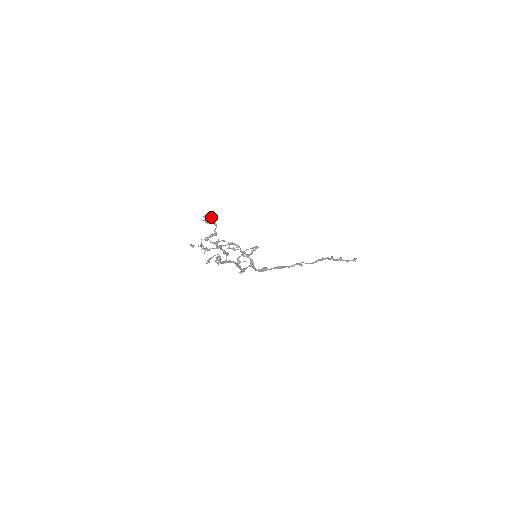
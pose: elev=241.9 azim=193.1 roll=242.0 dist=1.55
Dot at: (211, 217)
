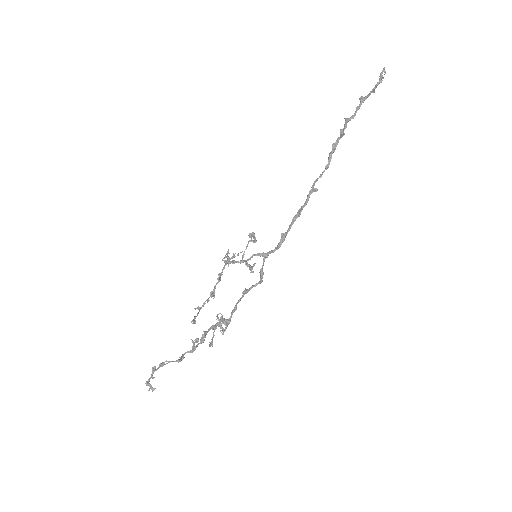
Dot at: (153, 372)
